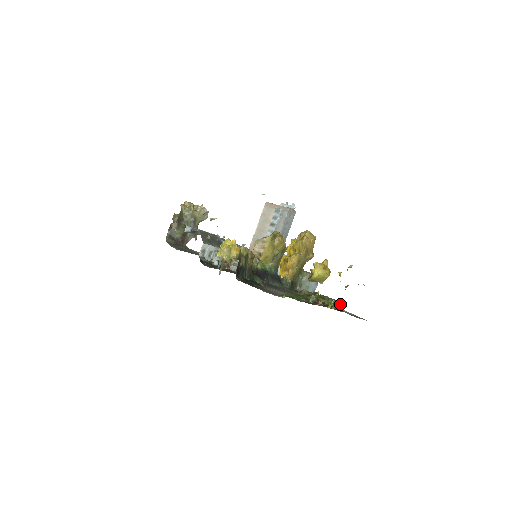
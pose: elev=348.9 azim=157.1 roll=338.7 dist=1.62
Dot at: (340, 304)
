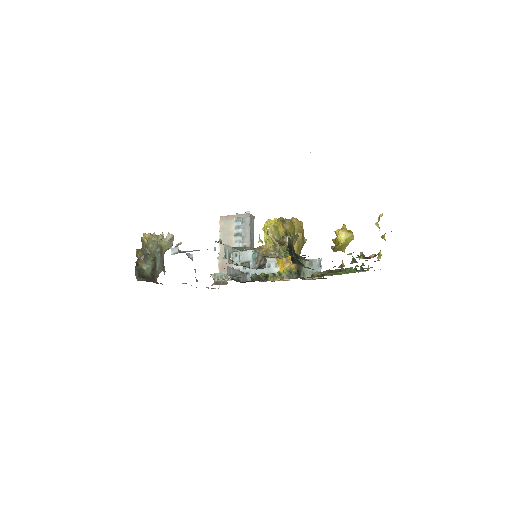
Dot at: (362, 268)
